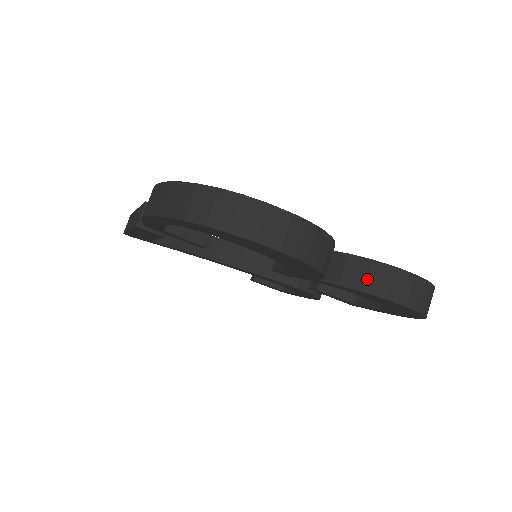
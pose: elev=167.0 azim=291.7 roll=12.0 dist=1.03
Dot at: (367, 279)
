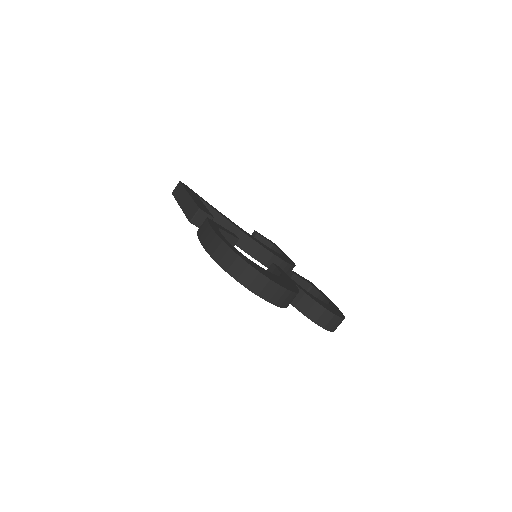
Dot at: (309, 310)
